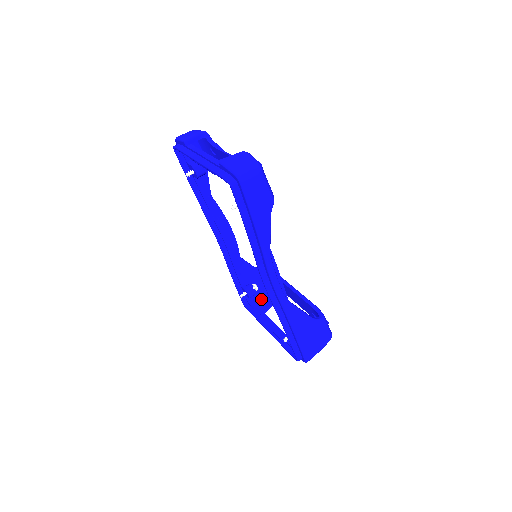
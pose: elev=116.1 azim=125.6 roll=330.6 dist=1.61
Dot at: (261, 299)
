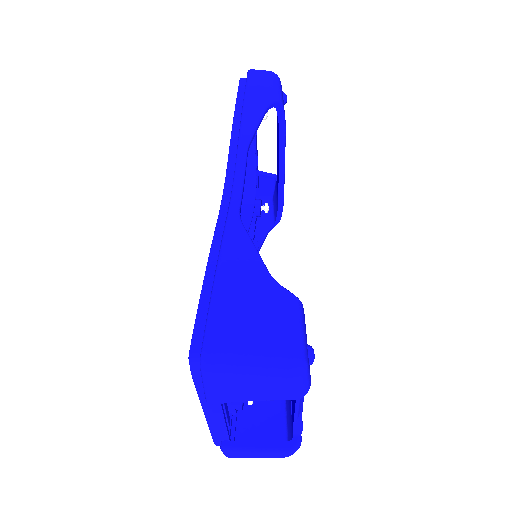
Dot at: occluded
